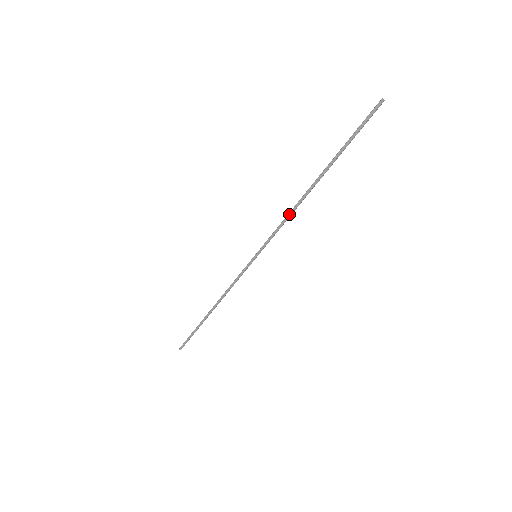
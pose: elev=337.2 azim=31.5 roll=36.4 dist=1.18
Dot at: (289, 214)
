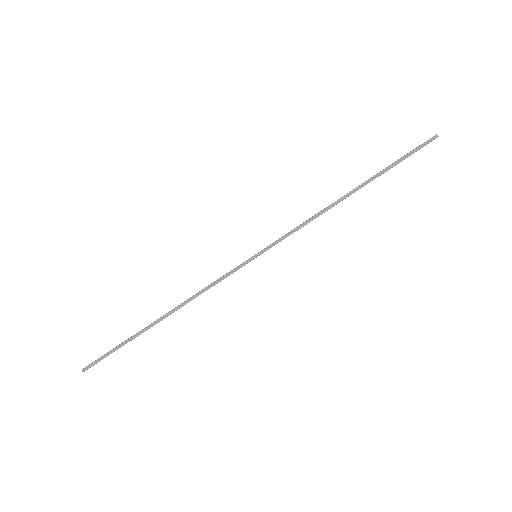
Dot at: (315, 217)
